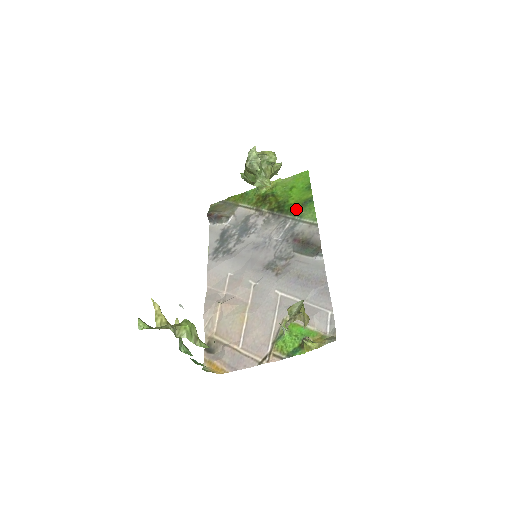
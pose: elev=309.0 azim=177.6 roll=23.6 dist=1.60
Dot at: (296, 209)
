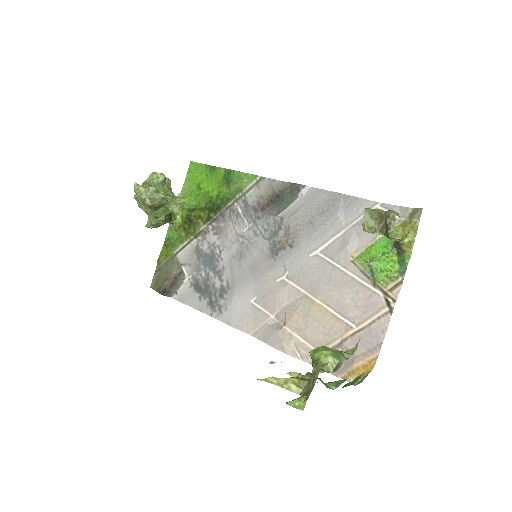
Dot at: (227, 192)
